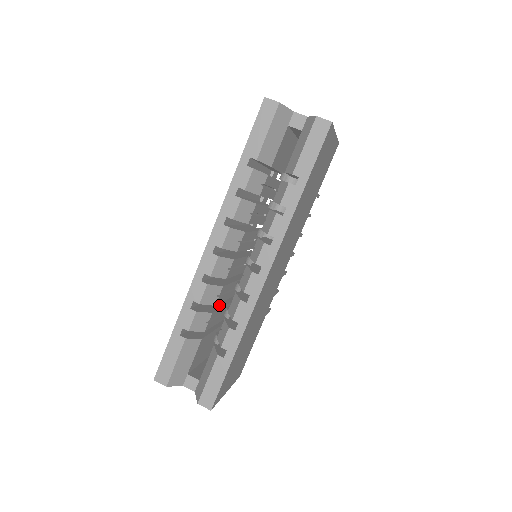
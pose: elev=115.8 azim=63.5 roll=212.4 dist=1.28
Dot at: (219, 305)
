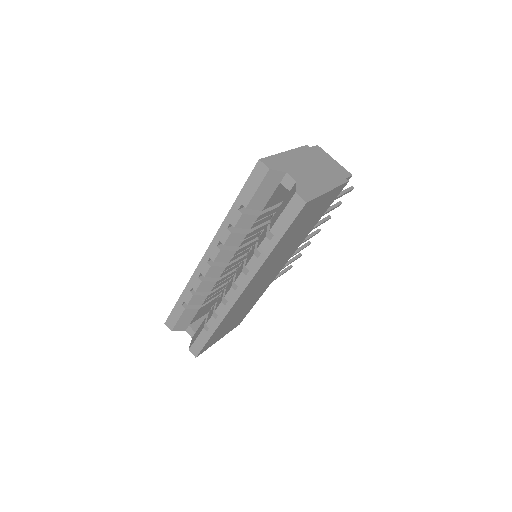
Dot at: occluded
